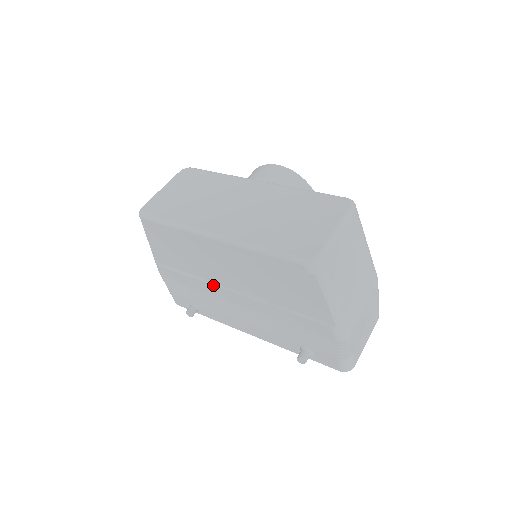
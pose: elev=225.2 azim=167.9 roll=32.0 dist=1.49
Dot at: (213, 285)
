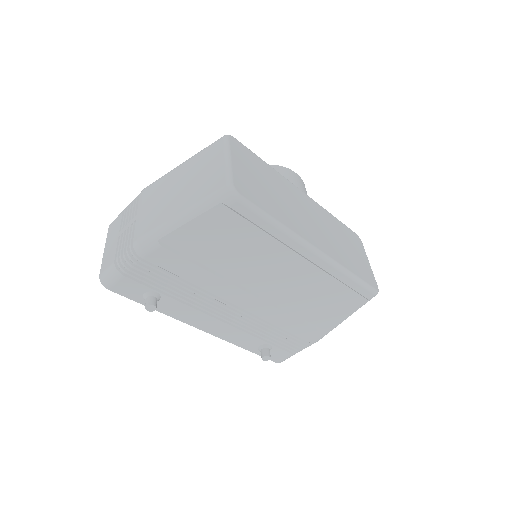
Dot at: (234, 285)
